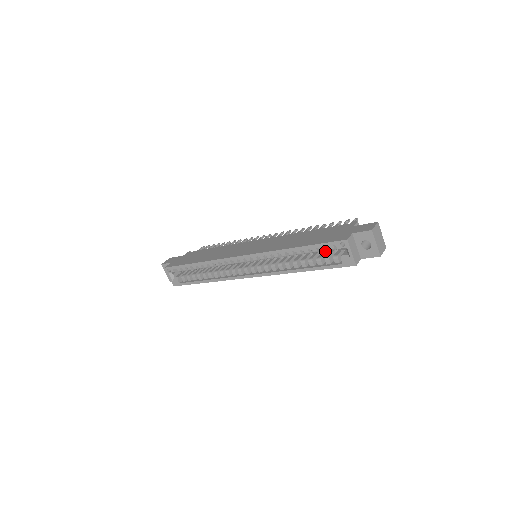
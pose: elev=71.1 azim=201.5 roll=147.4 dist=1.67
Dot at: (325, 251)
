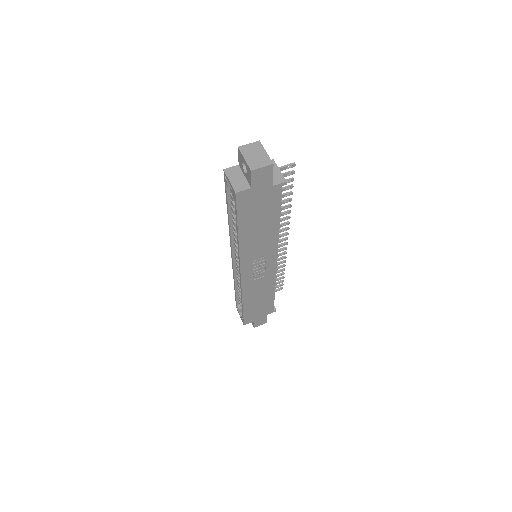
Dot at: occluded
